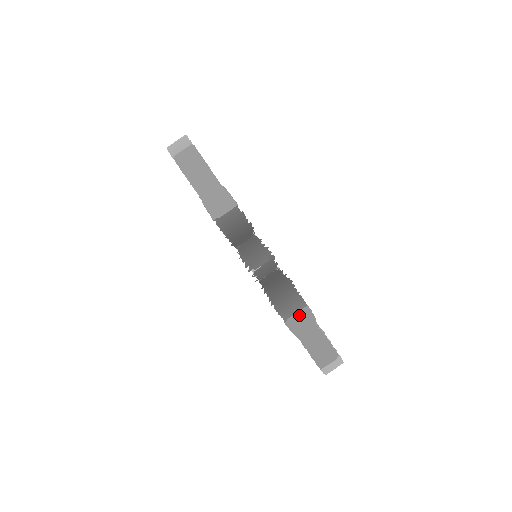
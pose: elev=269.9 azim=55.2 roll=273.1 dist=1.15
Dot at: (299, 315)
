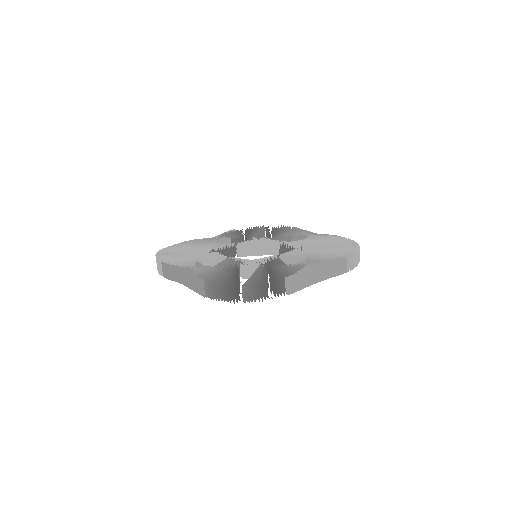
Dot at: (289, 284)
